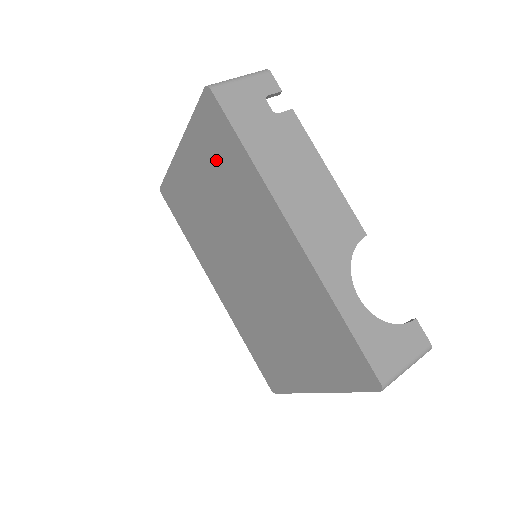
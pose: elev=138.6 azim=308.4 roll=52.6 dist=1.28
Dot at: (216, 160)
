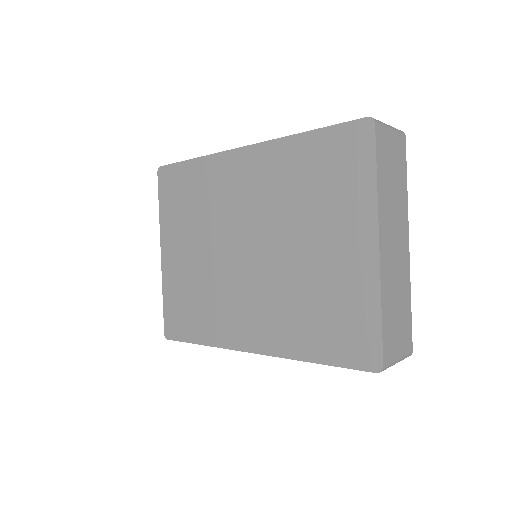
Dot at: (184, 204)
